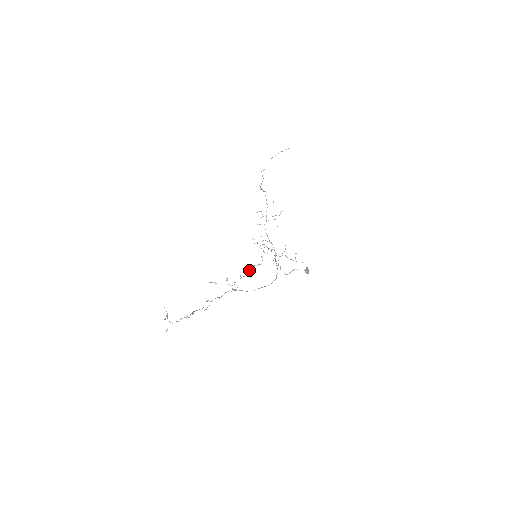
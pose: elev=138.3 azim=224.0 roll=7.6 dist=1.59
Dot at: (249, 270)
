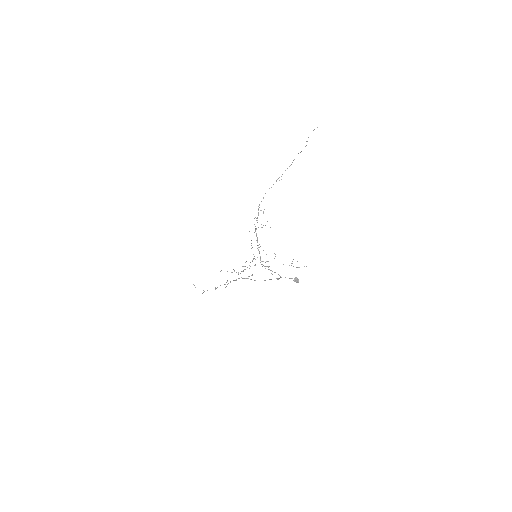
Dot at: (244, 269)
